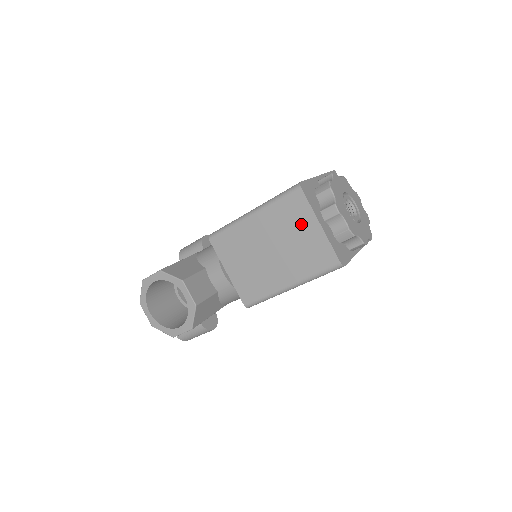
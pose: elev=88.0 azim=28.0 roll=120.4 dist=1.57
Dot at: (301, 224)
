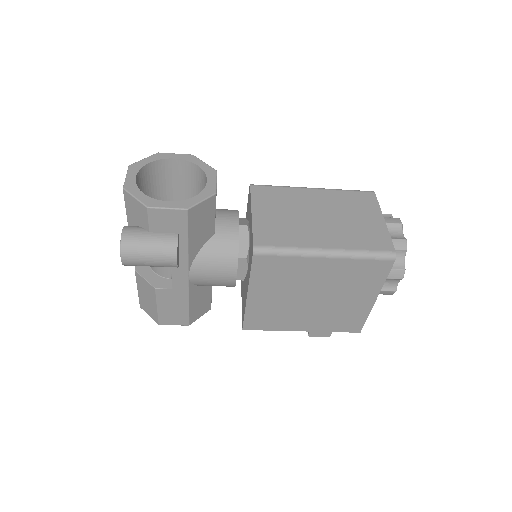
Dot at: (364, 212)
